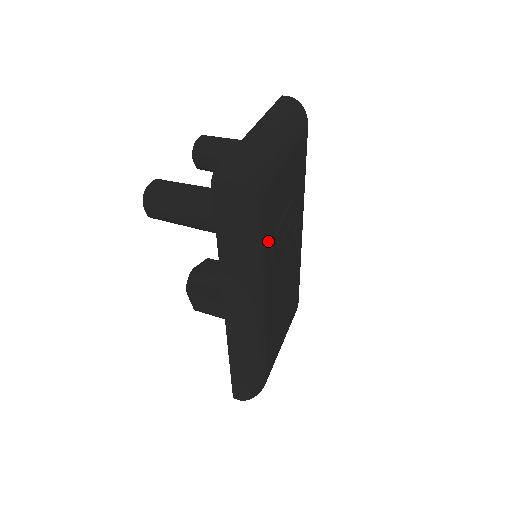
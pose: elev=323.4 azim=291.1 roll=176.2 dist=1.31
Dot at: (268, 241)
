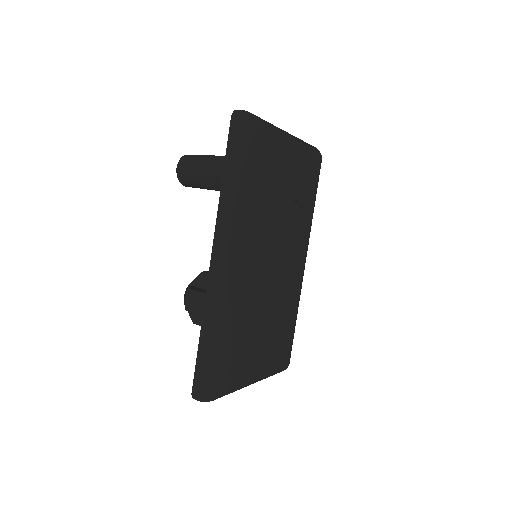
Dot at: (266, 194)
